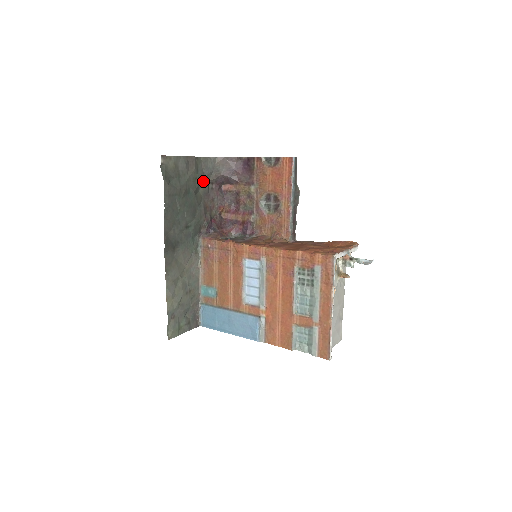
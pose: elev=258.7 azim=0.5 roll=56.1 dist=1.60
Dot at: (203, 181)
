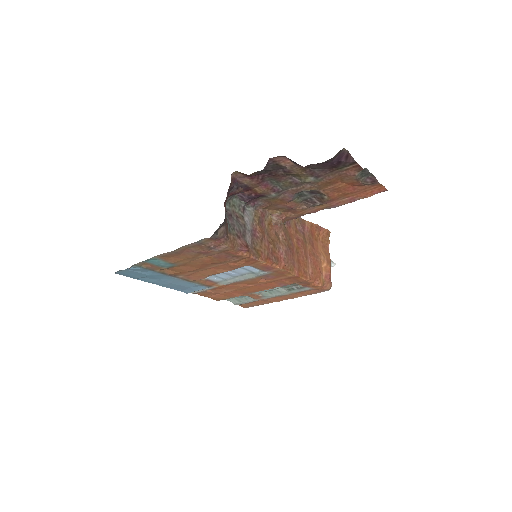
Dot at: occluded
